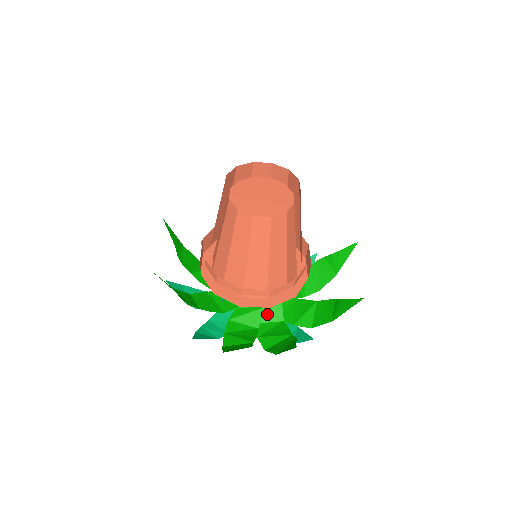
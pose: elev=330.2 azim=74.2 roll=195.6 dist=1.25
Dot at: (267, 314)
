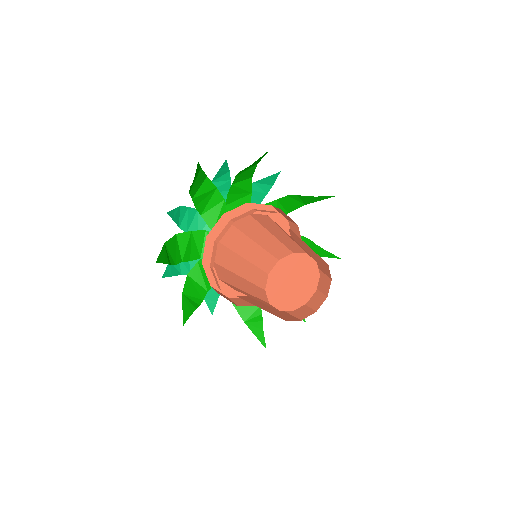
Dot at: occluded
